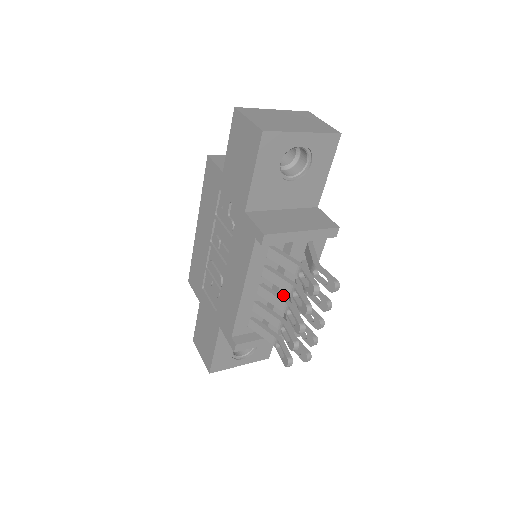
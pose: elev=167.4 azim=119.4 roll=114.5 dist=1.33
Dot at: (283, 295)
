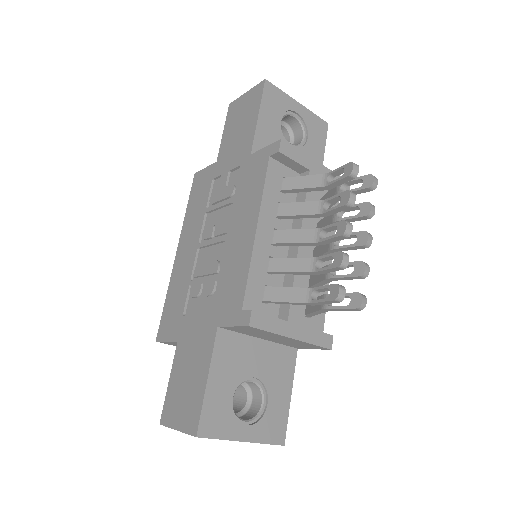
Dot at: (305, 249)
